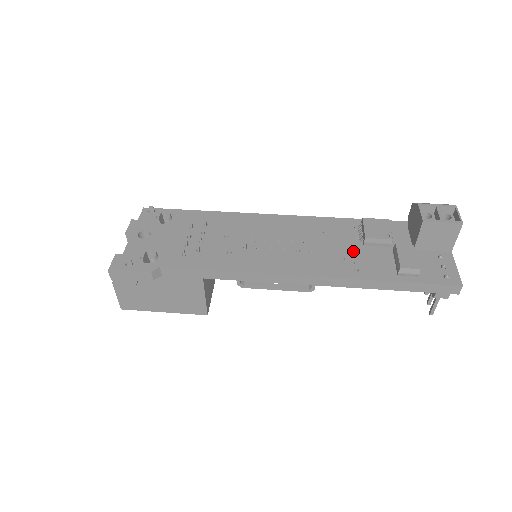
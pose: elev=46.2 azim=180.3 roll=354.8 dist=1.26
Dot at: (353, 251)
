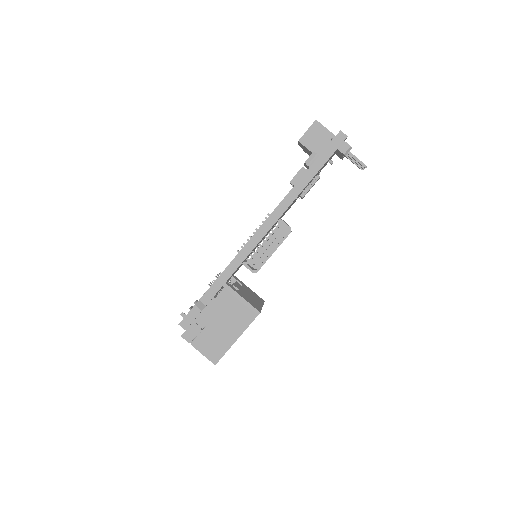
Dot at: occluded
